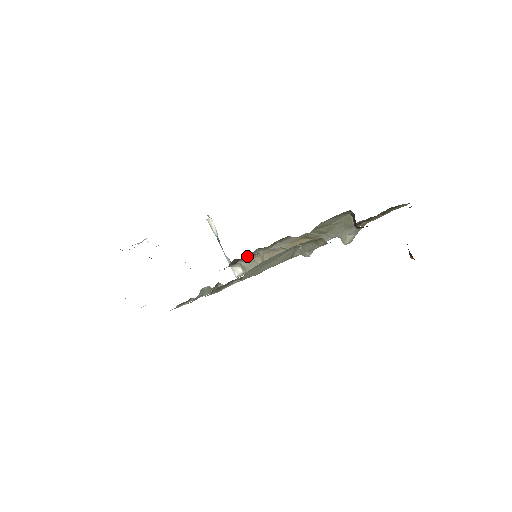
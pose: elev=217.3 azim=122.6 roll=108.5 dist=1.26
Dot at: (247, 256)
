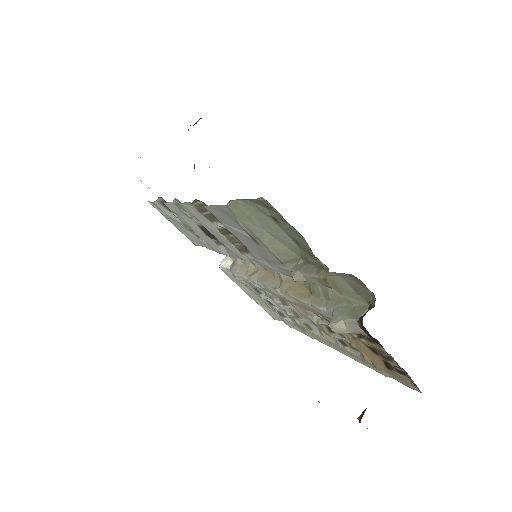
Dot at: occluded
